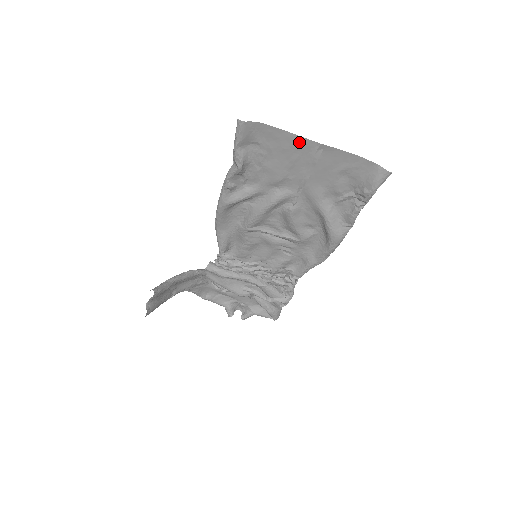
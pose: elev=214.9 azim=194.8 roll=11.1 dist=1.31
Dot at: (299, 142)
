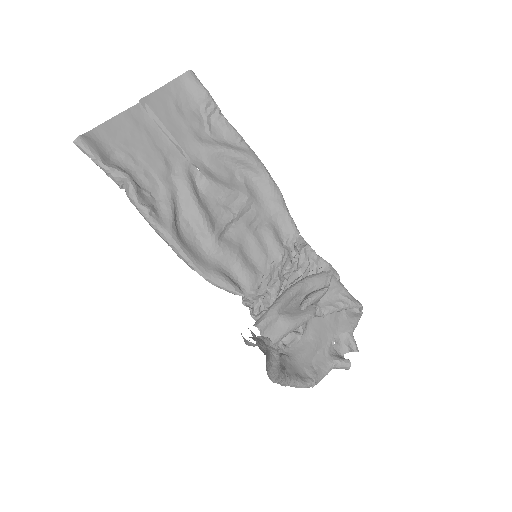
Dot at: (129, 117)
